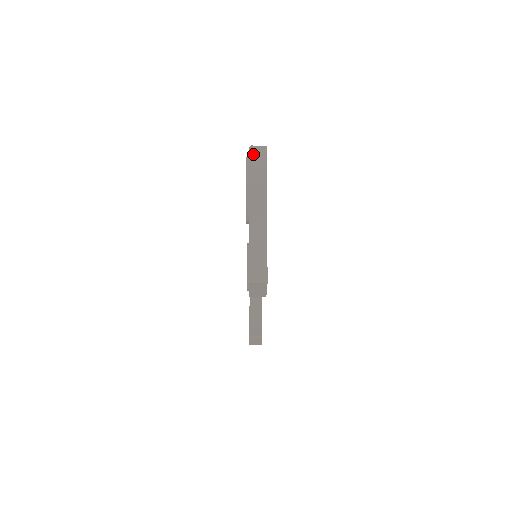
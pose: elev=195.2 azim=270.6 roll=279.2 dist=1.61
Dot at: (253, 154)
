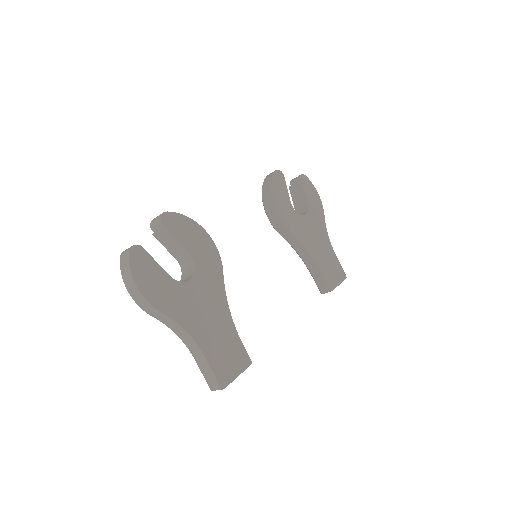
Dot at: (123, 277)
